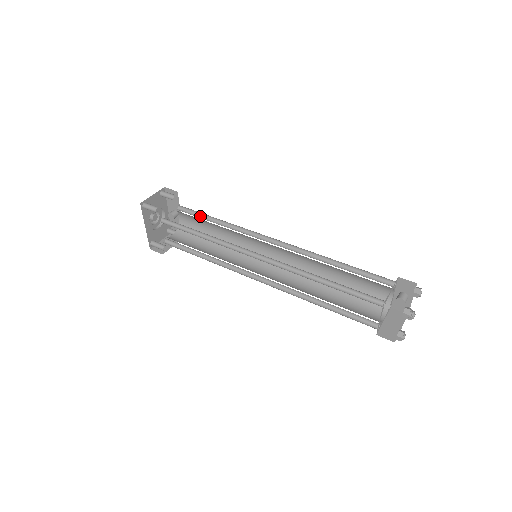
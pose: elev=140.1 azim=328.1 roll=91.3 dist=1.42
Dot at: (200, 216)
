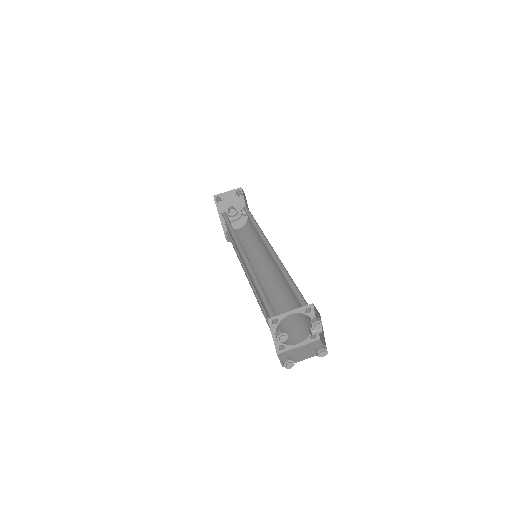
Dot at: (250, 215)
